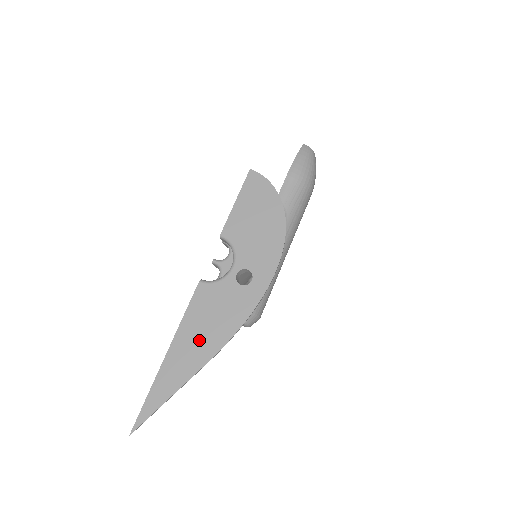
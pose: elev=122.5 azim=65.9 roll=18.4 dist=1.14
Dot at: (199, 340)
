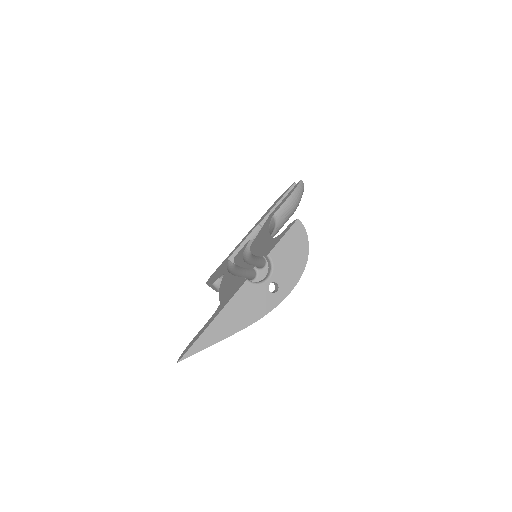
Dot at: (236, 317)
